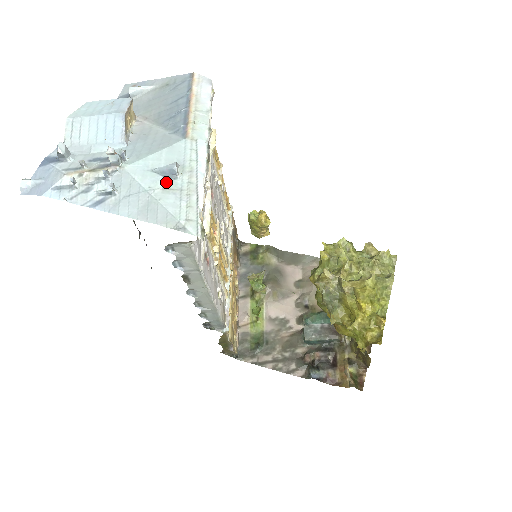
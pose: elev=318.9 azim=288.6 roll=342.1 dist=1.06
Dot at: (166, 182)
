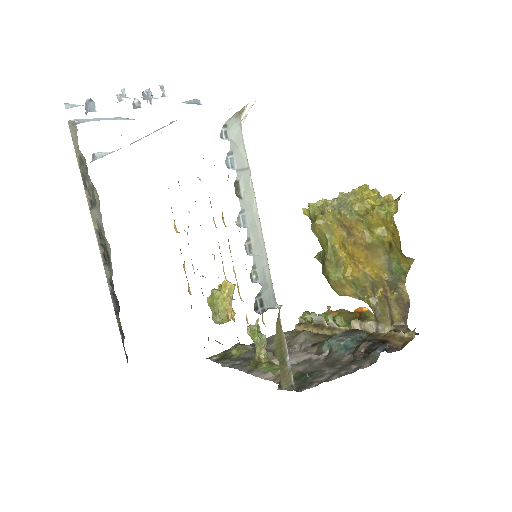
Dot at: (197, 102)
